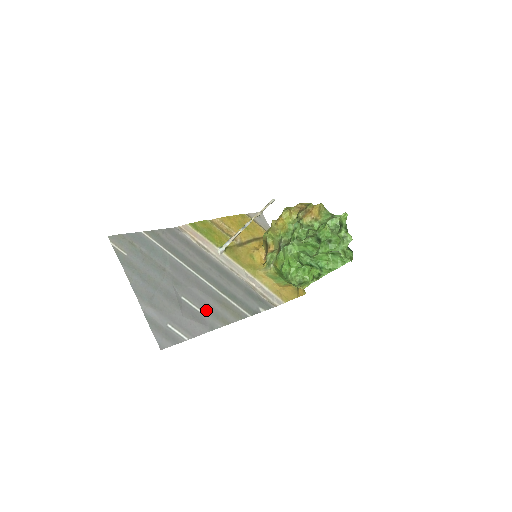
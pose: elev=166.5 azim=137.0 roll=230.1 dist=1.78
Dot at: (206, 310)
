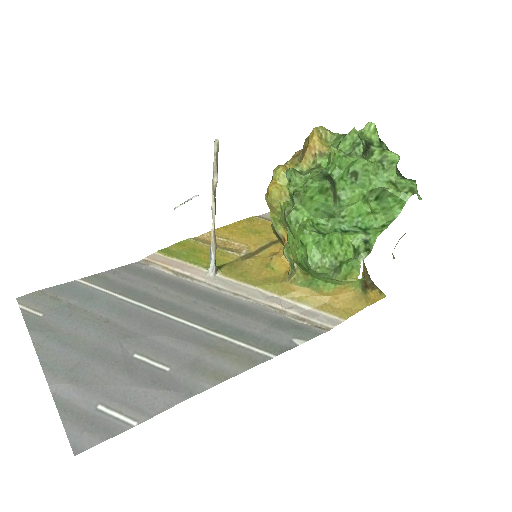
Dot at: (181, 365)
